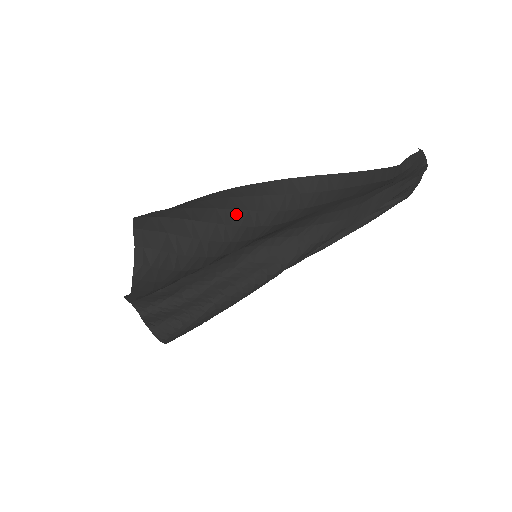
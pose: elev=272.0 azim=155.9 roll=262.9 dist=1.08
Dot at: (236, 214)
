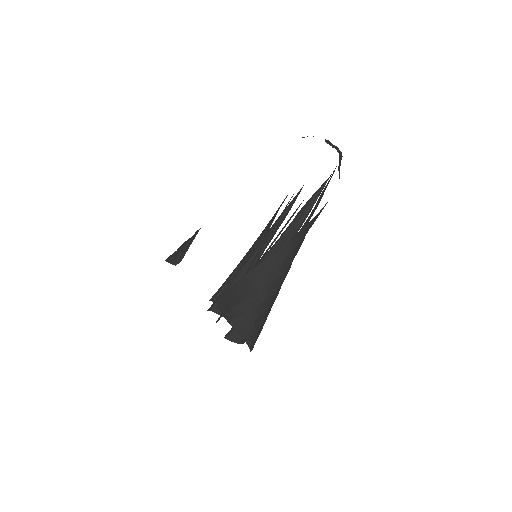
Dot at: (276, 283)
